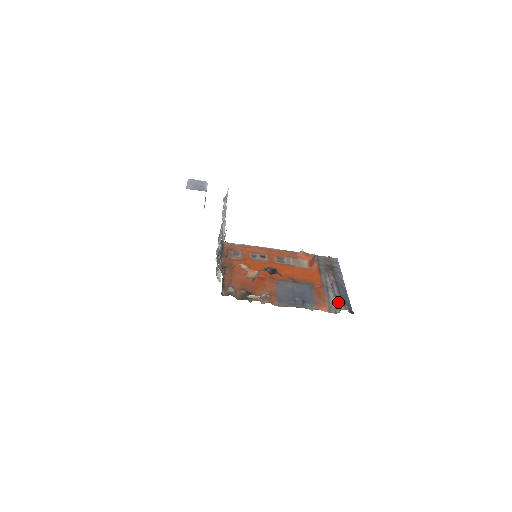
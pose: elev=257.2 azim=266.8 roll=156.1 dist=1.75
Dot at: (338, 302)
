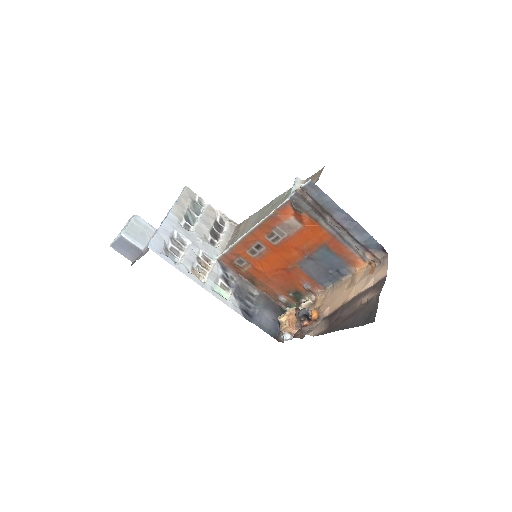
Dot at: occluded
